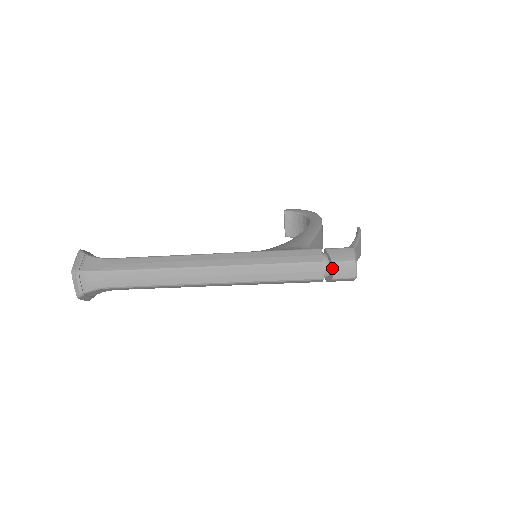
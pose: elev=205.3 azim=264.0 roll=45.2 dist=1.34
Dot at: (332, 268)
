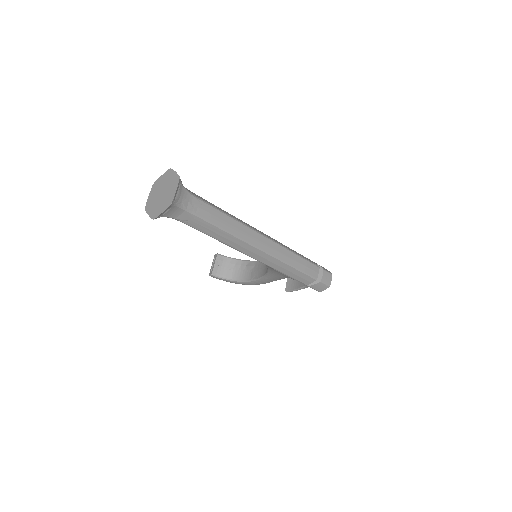
Dot at: (323, 273)
